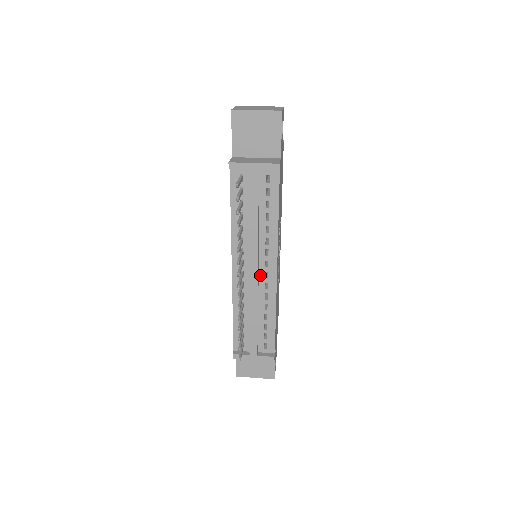
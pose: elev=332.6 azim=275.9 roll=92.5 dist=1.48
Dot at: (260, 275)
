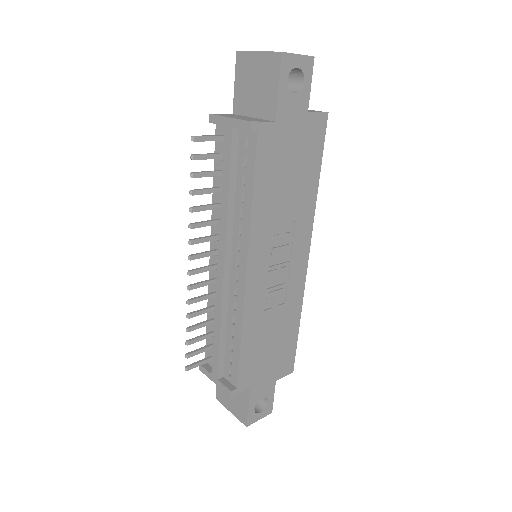
Dot at: (231, 275)
